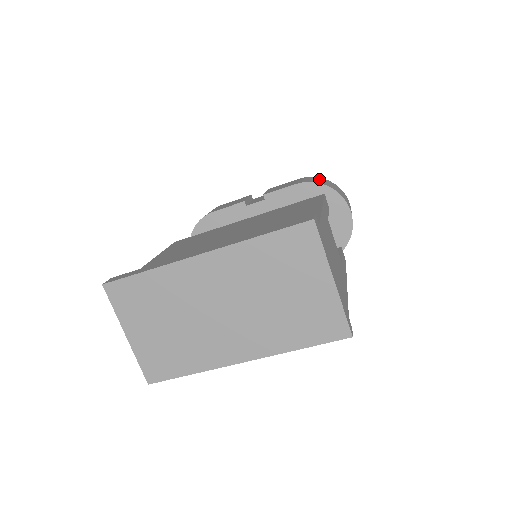
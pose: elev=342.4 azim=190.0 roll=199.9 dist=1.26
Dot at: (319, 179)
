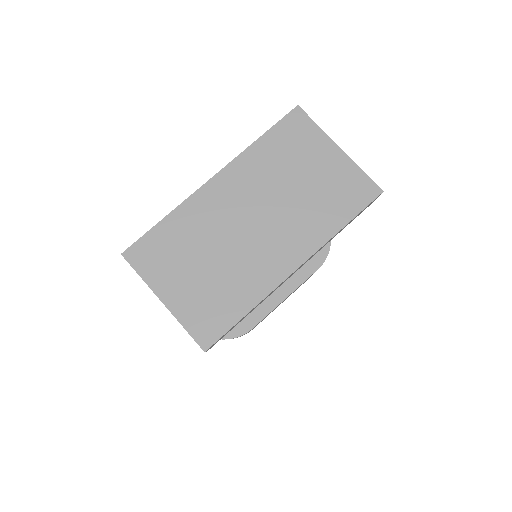
Dot at: occluded
